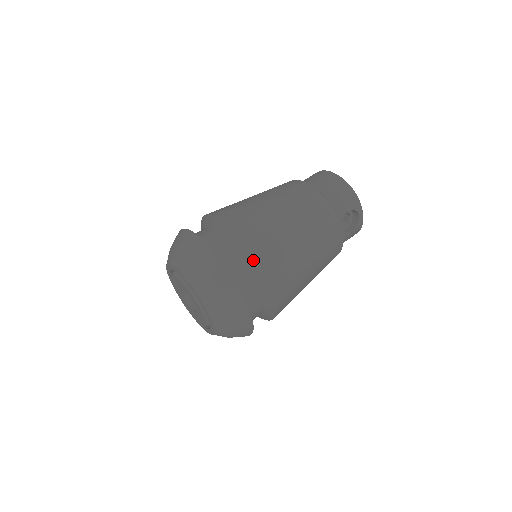
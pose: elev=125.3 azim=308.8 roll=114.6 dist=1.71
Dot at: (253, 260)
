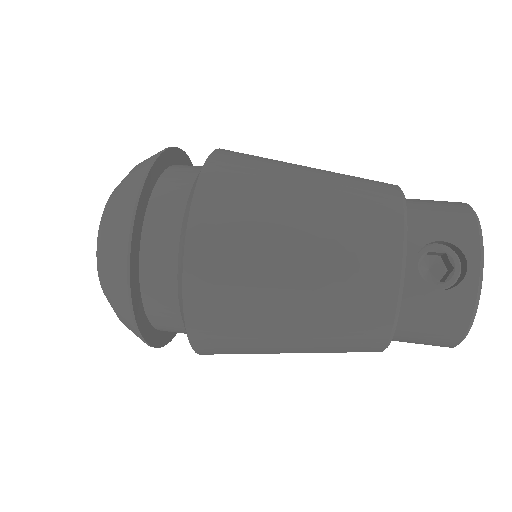
Dot at: (198, 176)
